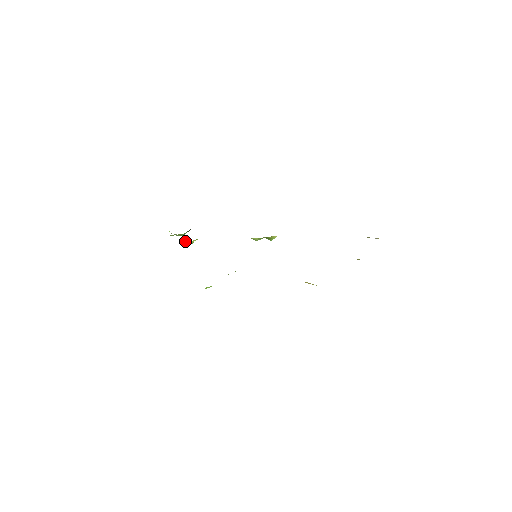
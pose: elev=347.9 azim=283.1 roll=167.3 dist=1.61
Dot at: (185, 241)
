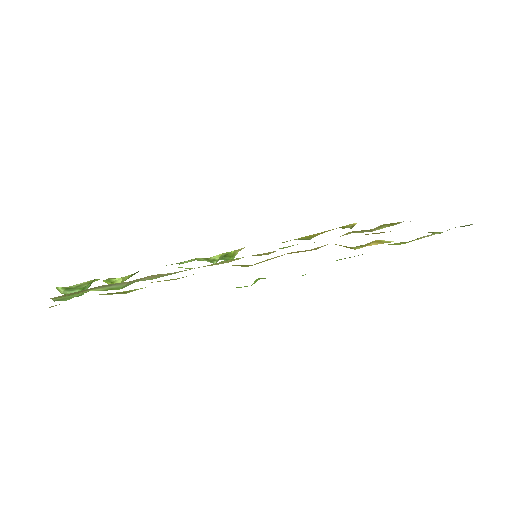
Dot at: (113, 280)
